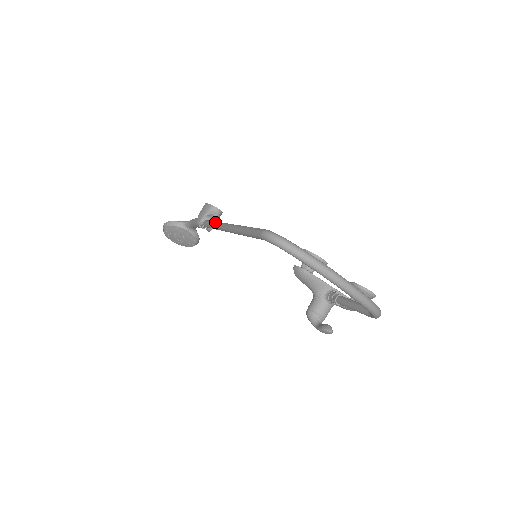
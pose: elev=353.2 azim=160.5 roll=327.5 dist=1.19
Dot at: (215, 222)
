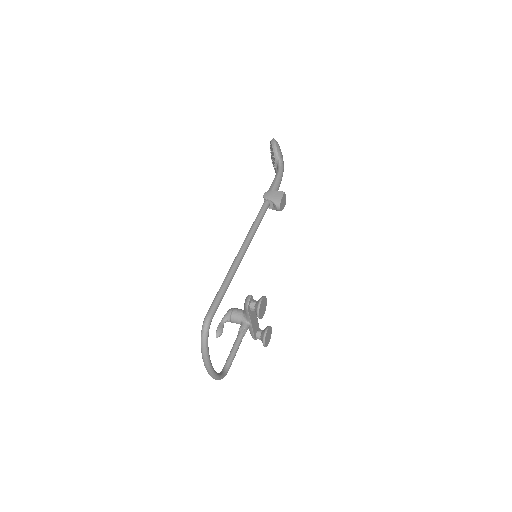
Dot at: (256, 225)
